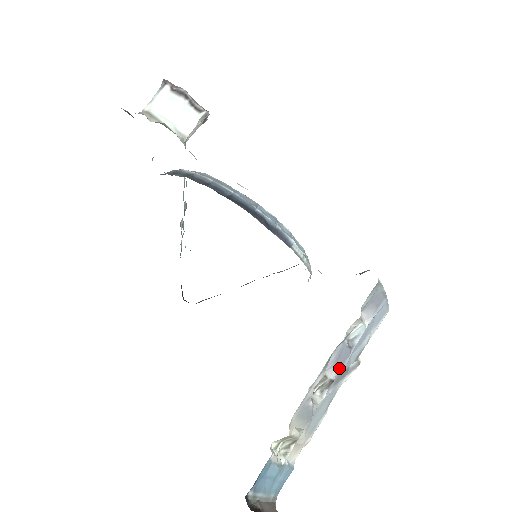
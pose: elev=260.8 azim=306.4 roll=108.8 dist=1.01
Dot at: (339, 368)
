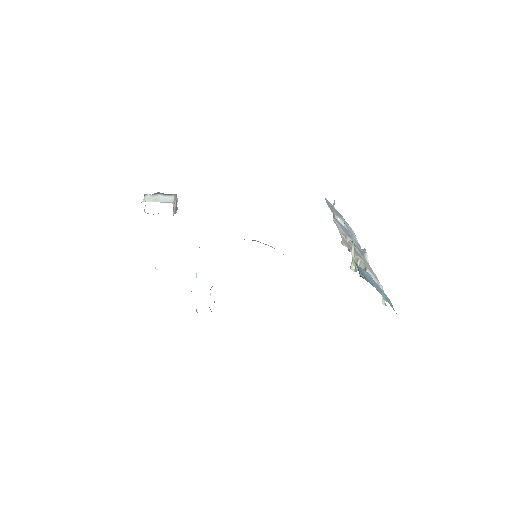
Dot at: (350, 238)
